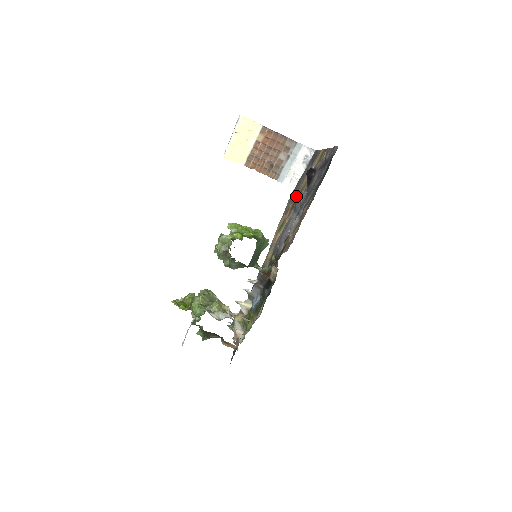
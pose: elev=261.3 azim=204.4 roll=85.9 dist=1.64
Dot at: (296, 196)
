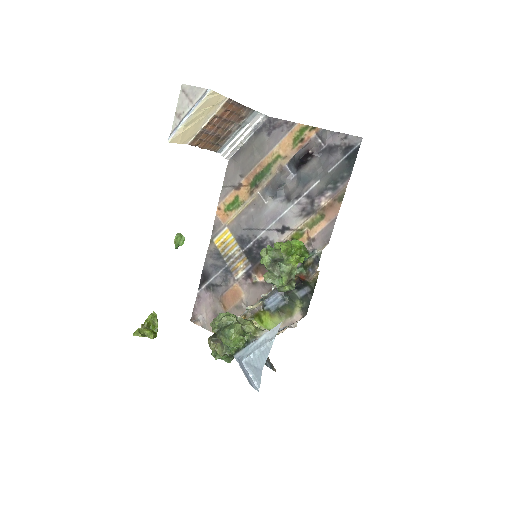
Dot at: (254, 171)
